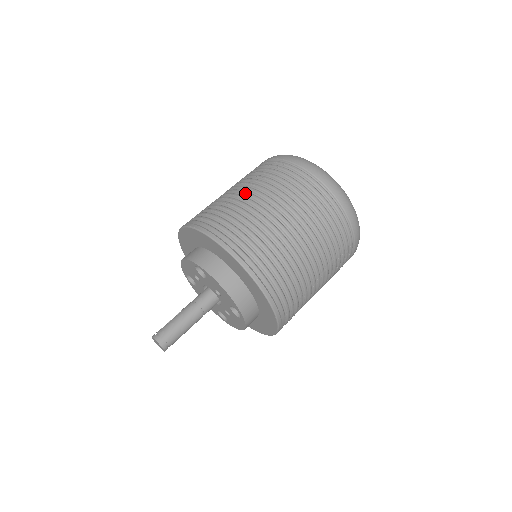
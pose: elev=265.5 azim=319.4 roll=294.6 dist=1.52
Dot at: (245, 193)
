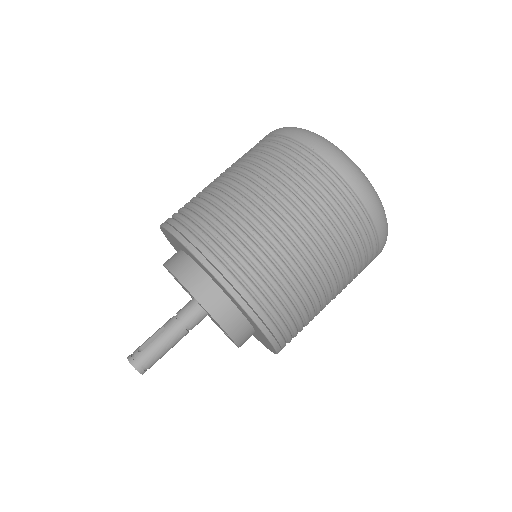
Dot at: (273, 216)
